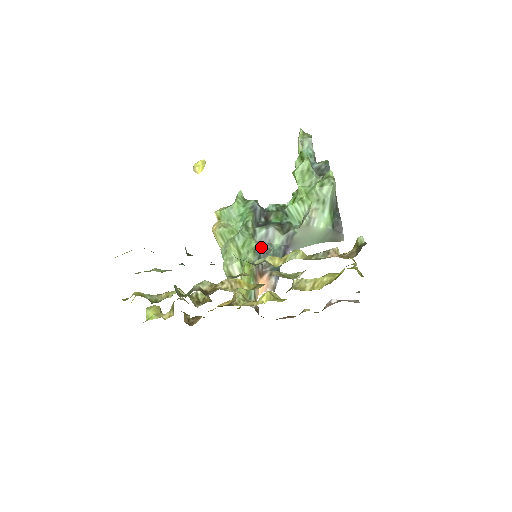
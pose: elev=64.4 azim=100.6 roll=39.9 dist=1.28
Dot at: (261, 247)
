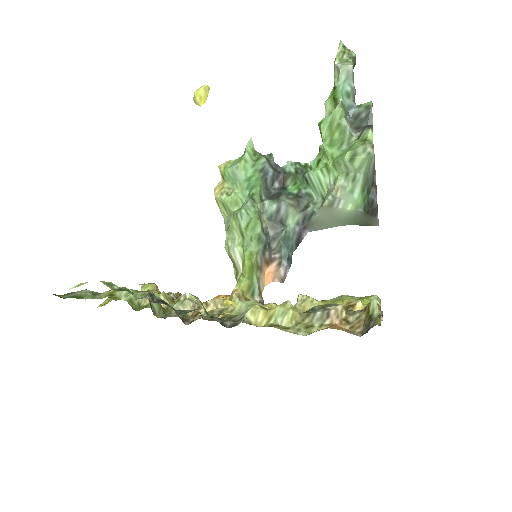
Dot at: (270, 226)
